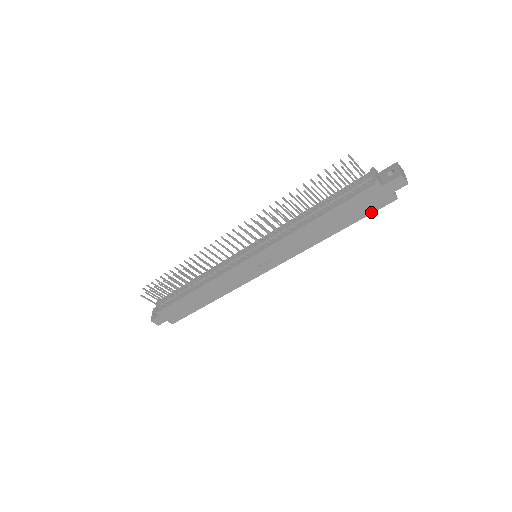
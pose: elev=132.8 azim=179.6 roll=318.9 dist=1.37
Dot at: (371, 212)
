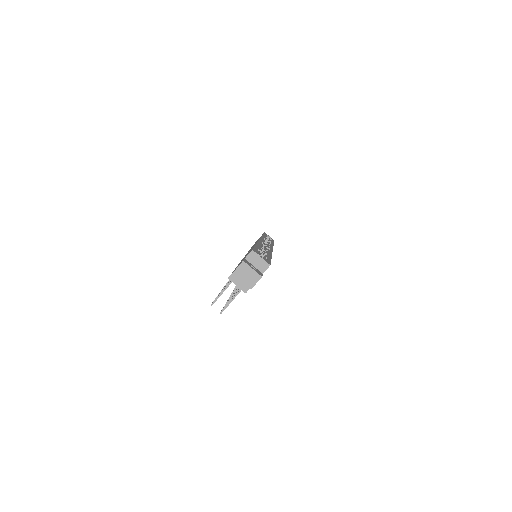
Dot at: occluded
